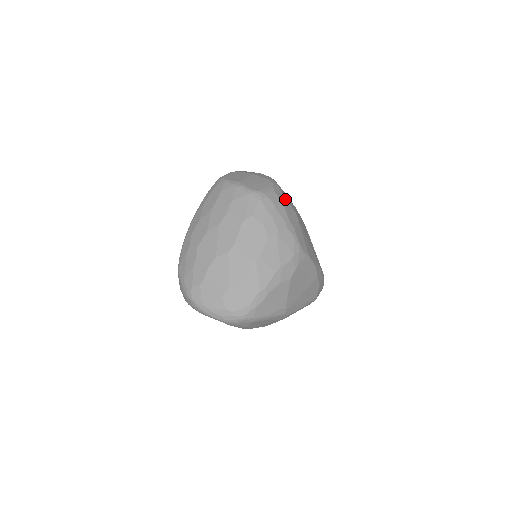
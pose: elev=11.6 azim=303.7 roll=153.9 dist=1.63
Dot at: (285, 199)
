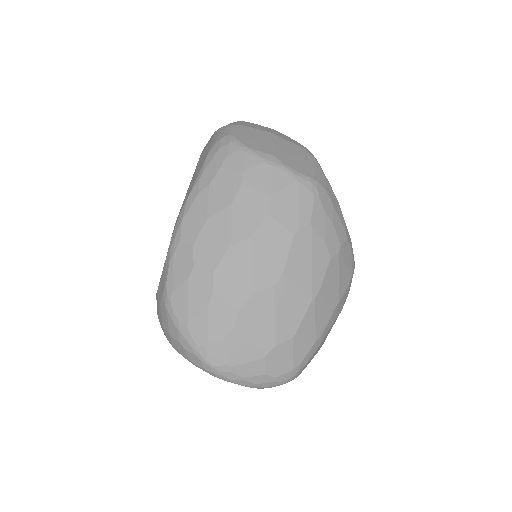
Dot at: occluded
